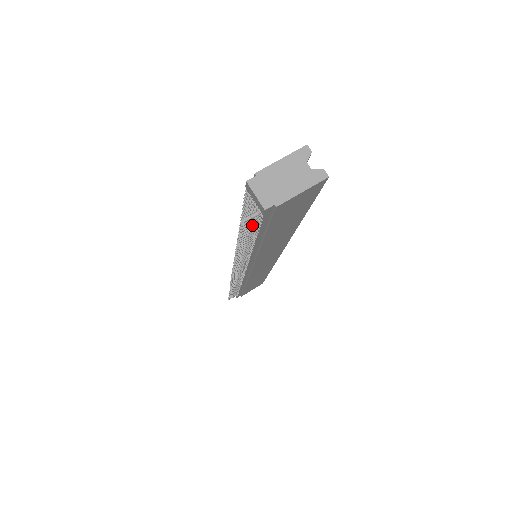
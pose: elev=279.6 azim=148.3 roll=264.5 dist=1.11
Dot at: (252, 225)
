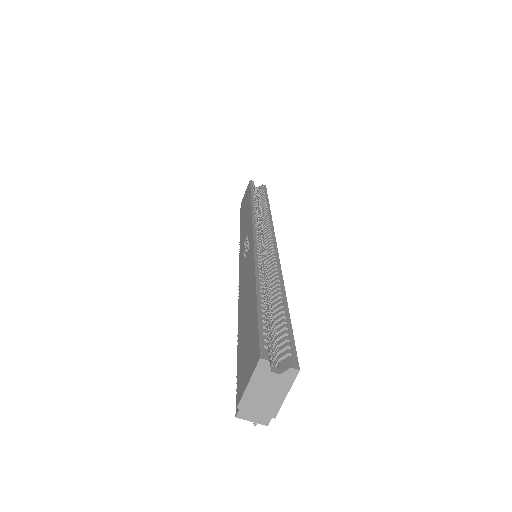
Dot at: occluded
